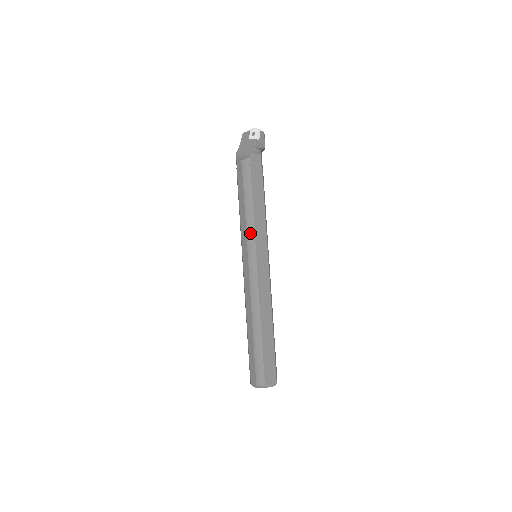
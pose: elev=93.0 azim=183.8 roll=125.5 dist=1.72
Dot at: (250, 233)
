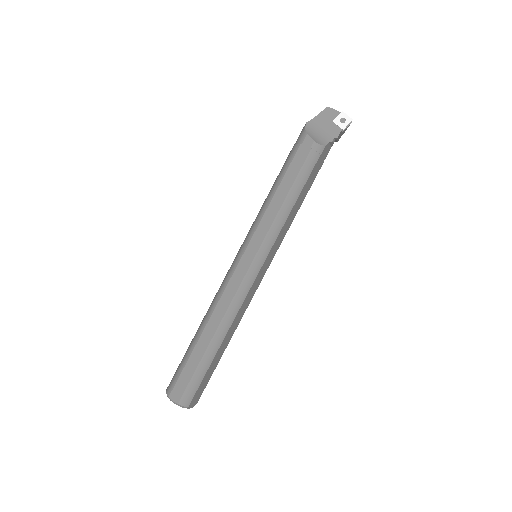
Dot at: (274, 232)
